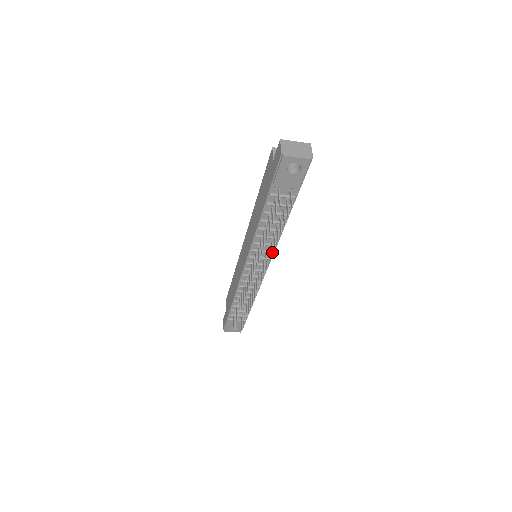
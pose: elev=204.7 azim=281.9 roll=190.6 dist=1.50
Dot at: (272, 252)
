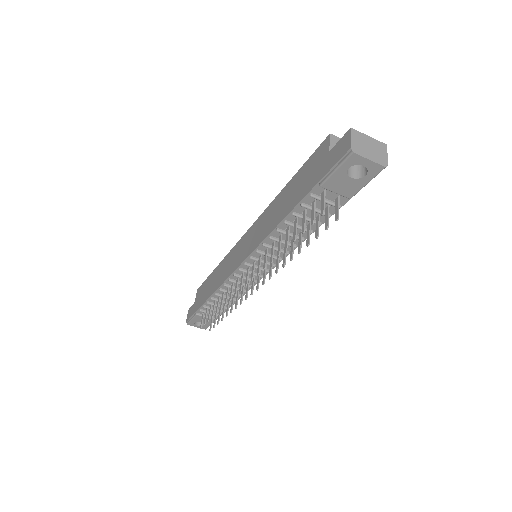
Dot at: (284, 263)
